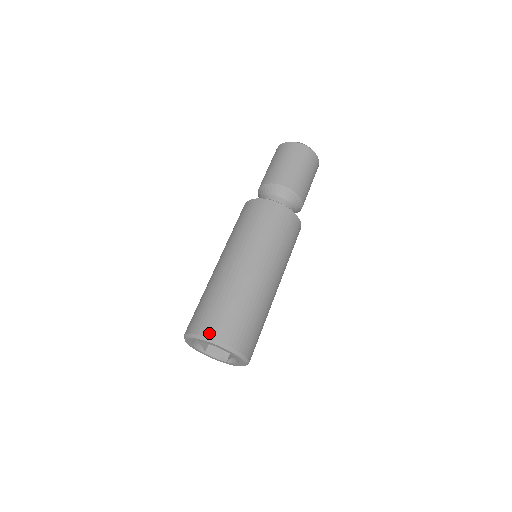
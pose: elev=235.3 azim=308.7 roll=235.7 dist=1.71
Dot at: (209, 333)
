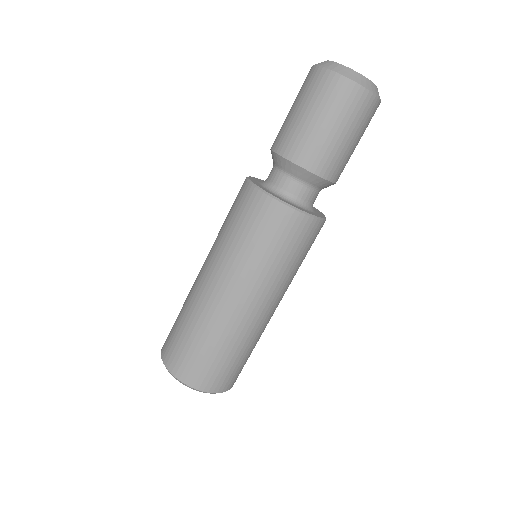
Dot at: (203, 387)
